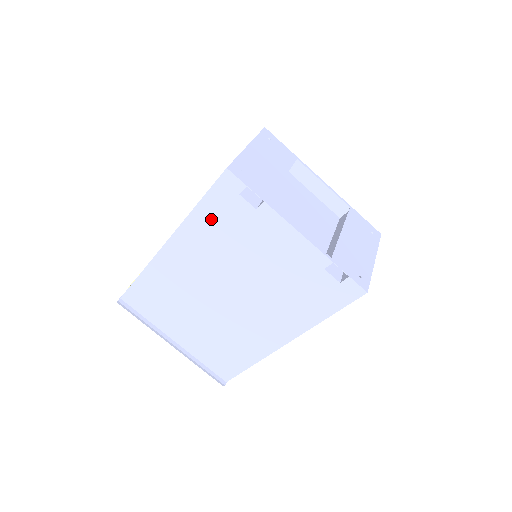
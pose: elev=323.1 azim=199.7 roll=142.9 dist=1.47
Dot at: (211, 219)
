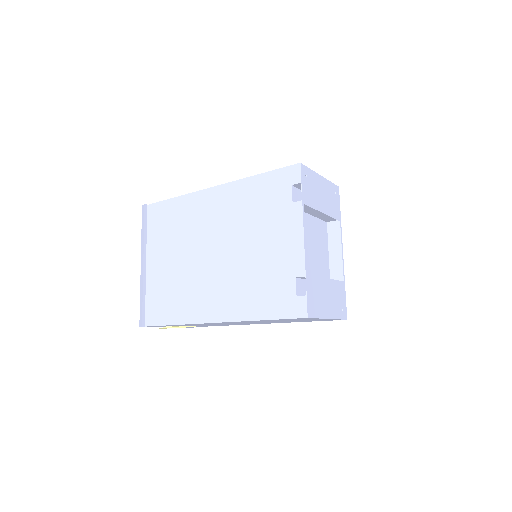
Dot at: (259, 189)
